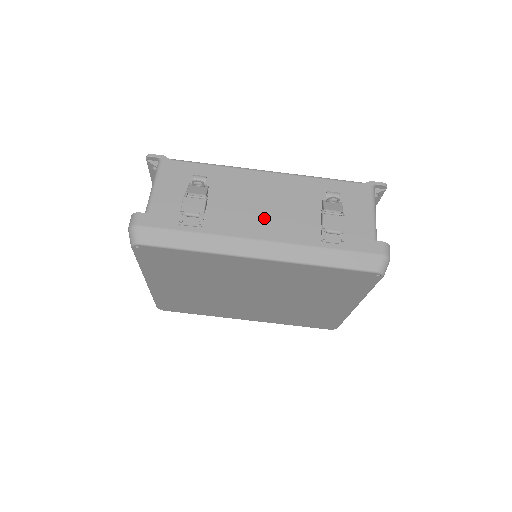
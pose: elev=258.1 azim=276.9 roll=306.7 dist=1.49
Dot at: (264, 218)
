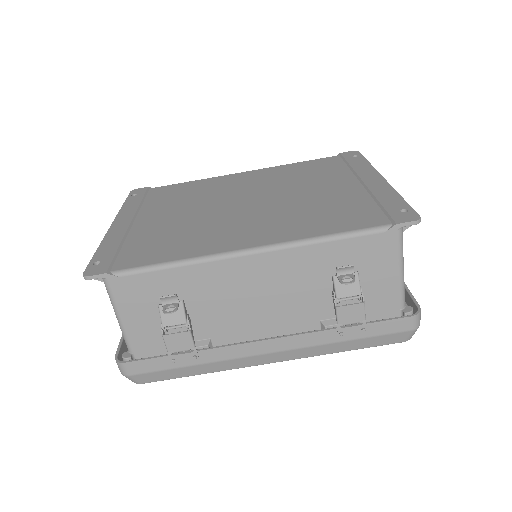
Dot at: (264, 316)
